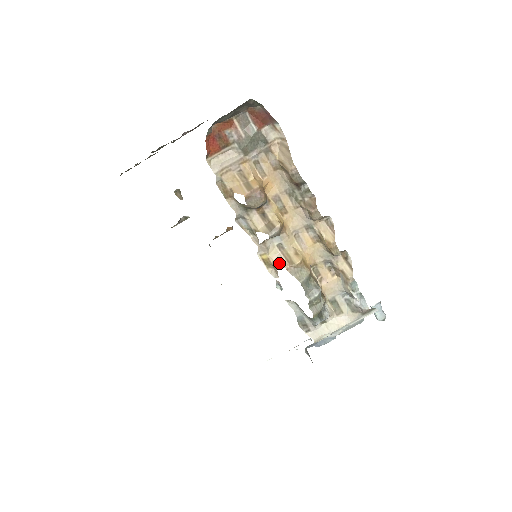
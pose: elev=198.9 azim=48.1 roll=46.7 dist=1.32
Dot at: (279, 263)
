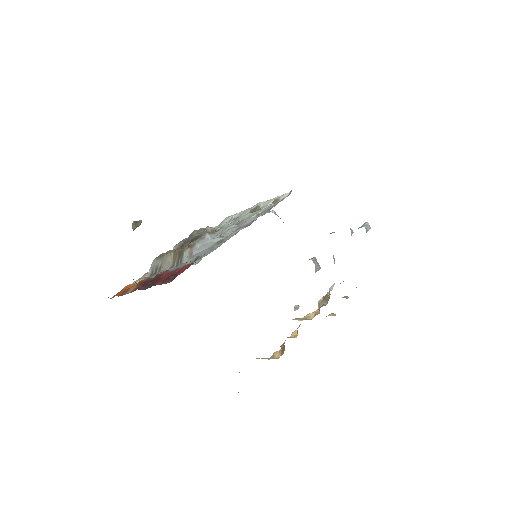
Dot at: occluded
